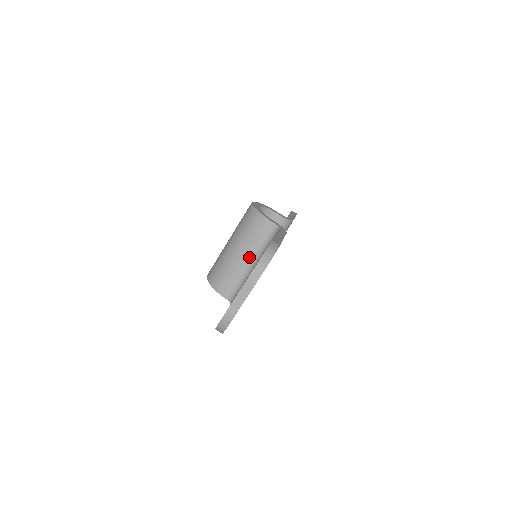
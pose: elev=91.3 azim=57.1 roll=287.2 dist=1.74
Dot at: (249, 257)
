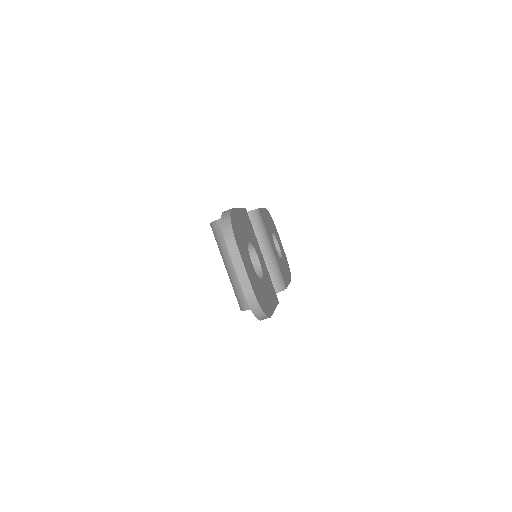
Dot at: occluded
